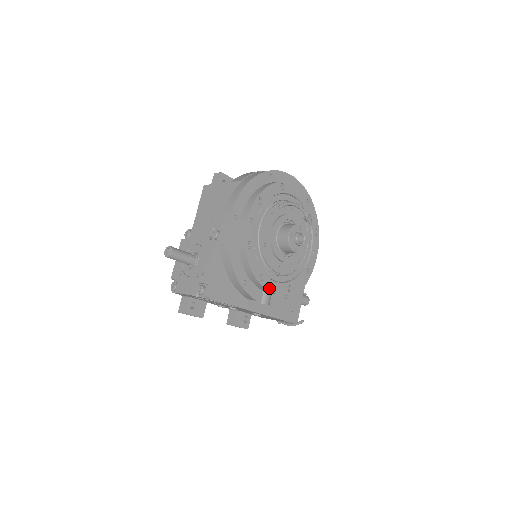
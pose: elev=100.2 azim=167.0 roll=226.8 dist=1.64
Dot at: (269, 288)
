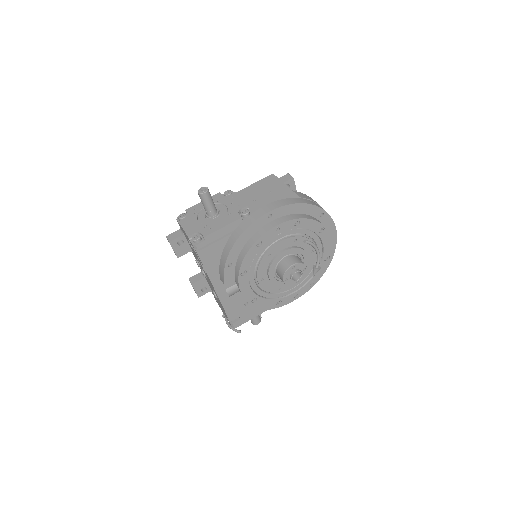
Dot at: (241, 285)
